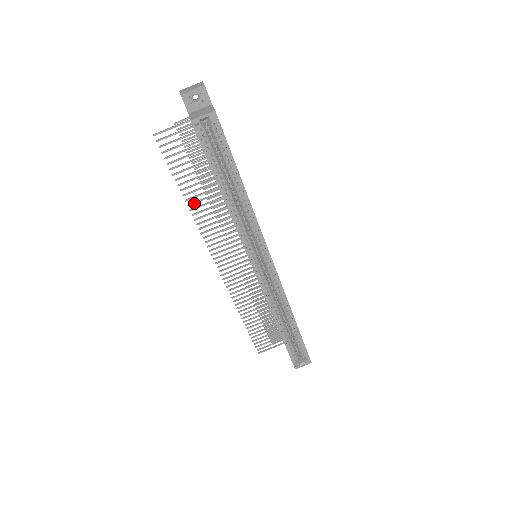
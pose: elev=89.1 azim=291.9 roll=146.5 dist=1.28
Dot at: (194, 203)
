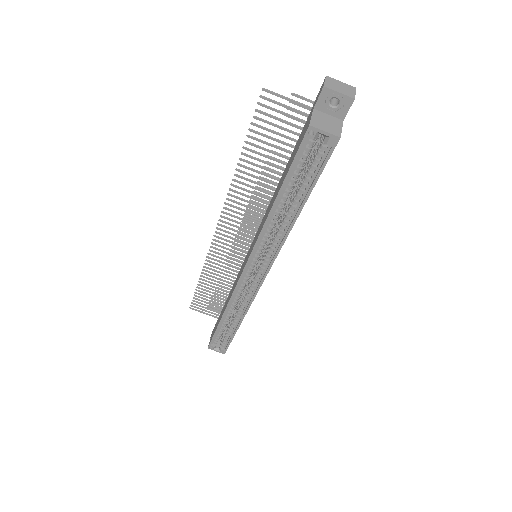
Dot at: (244, 173)
